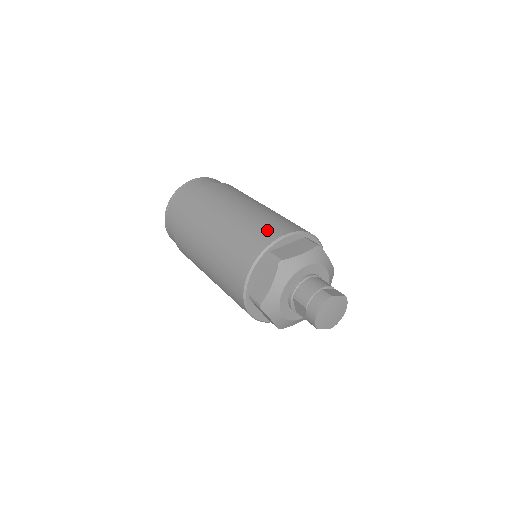
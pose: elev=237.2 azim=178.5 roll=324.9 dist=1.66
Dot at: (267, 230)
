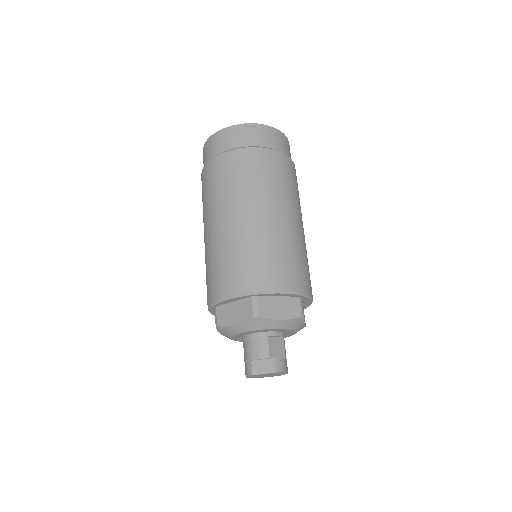
Dot at: (217, 281)
